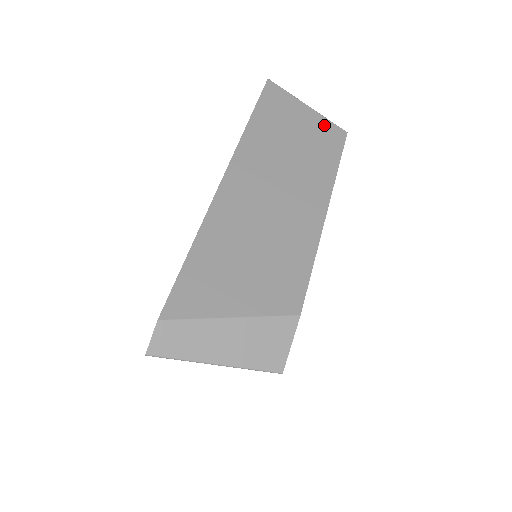
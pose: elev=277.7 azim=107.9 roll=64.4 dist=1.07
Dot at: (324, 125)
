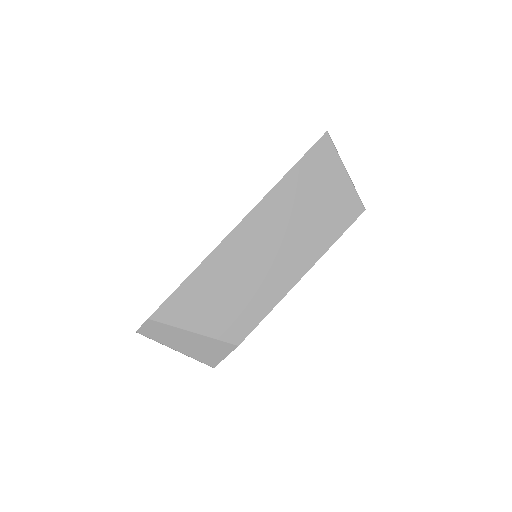
Dot at: (349, 197)
